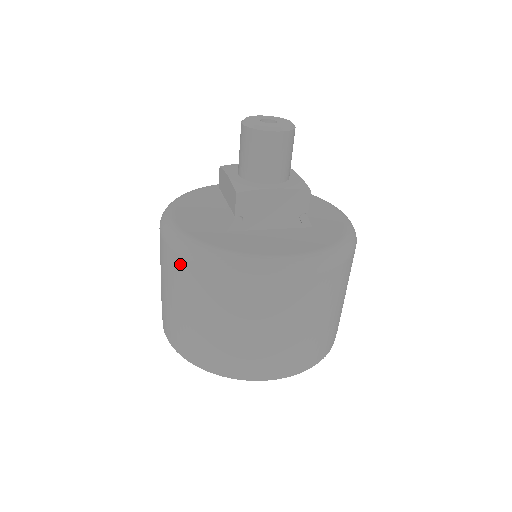
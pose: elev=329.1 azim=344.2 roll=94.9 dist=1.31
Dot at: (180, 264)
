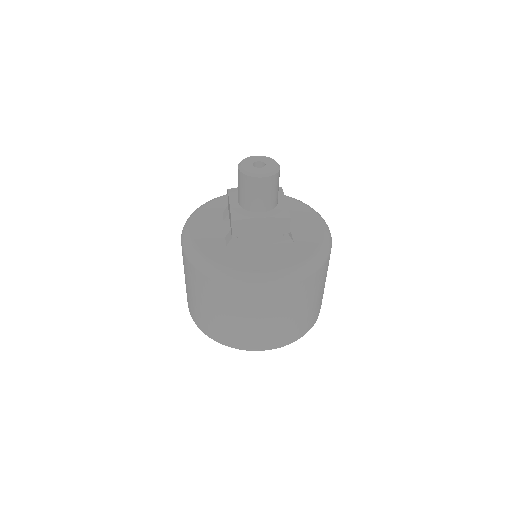
Dot at: (192, 269)
